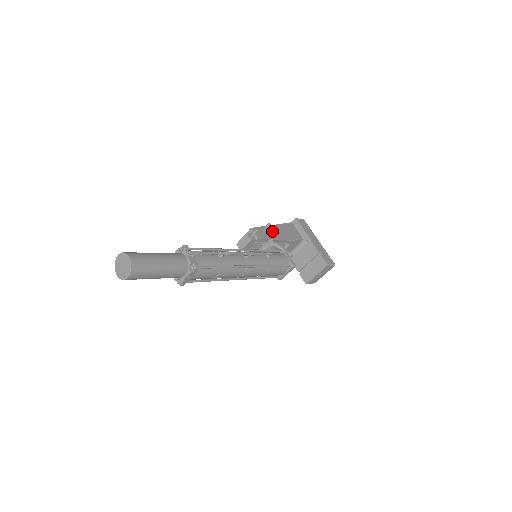
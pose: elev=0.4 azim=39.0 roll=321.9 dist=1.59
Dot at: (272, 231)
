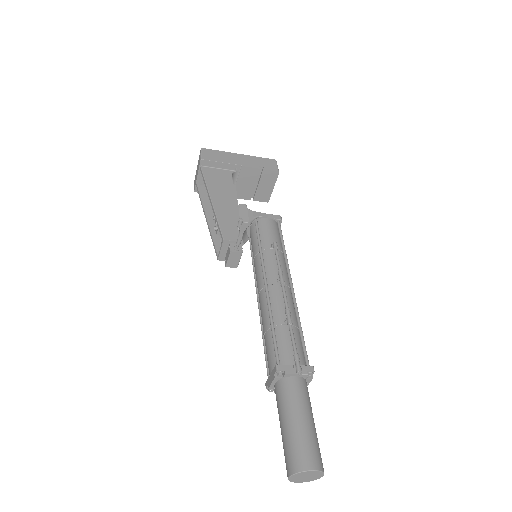
Dot at: (224, 210)
